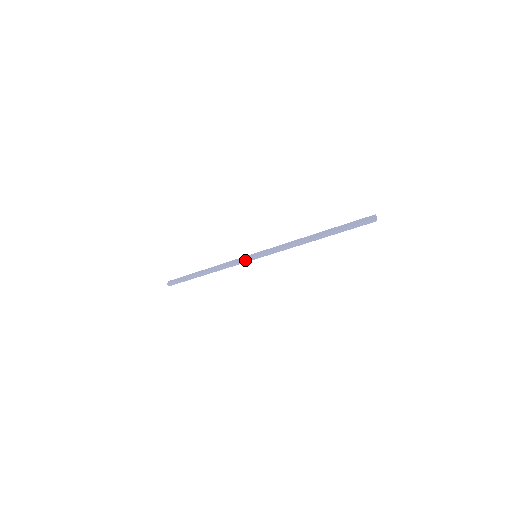
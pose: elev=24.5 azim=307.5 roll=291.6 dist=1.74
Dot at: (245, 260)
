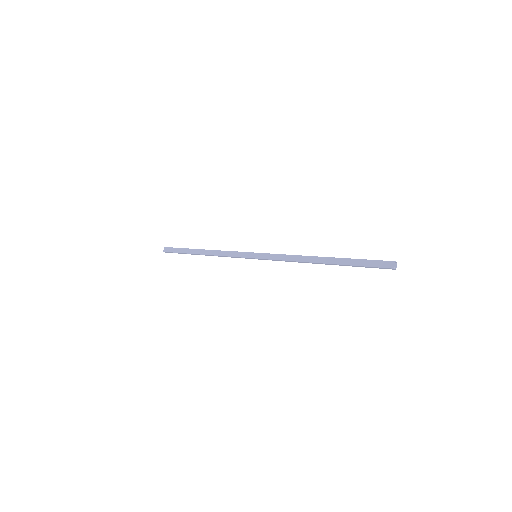
Dot at: occluded
